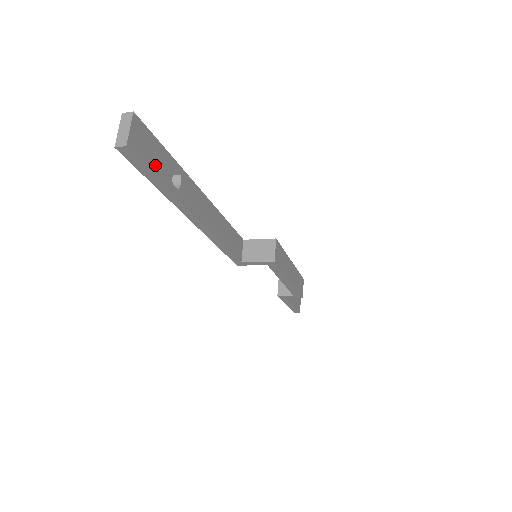
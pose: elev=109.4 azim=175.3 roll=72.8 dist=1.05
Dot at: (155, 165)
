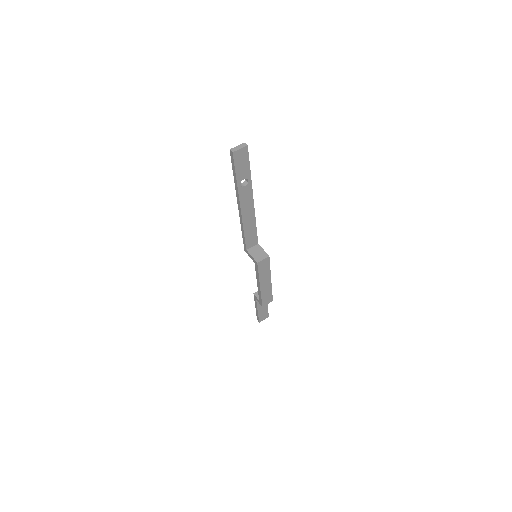
Dot at: (239, 169)
